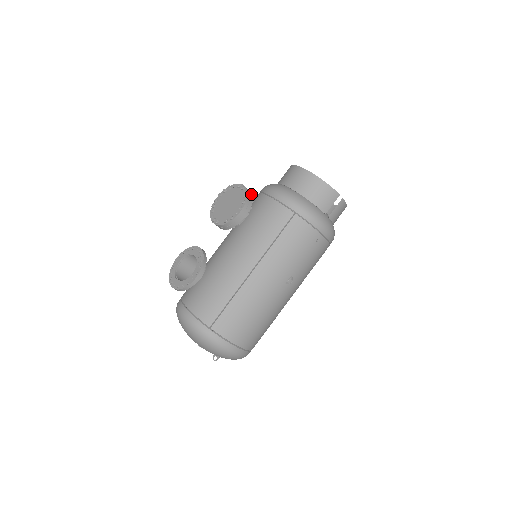
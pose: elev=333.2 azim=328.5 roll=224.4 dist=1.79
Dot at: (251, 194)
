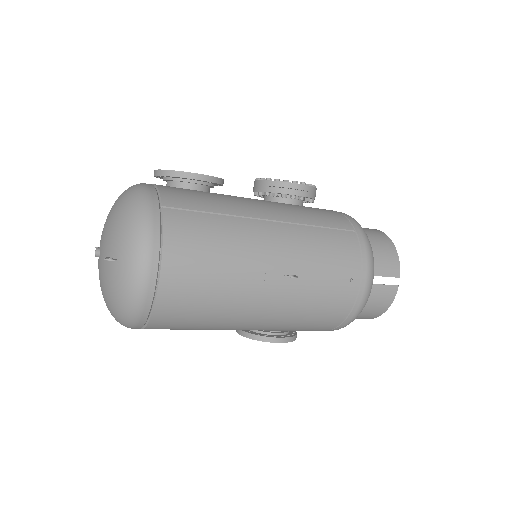
Dot at: occluded
